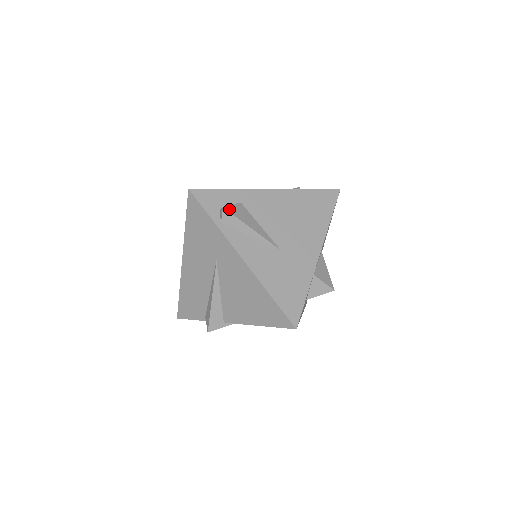
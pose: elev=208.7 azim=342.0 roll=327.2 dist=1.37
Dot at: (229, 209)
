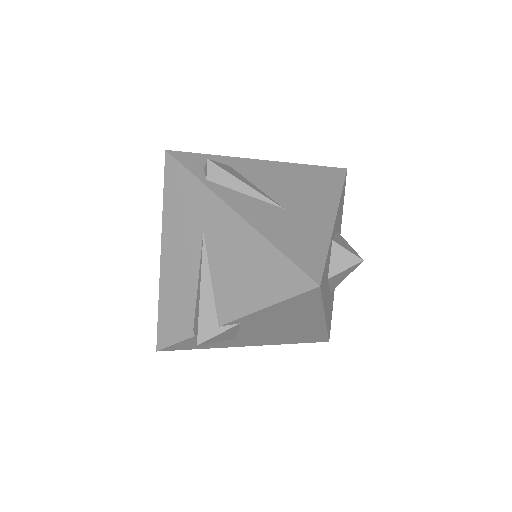
Dot at: (215, 163)
